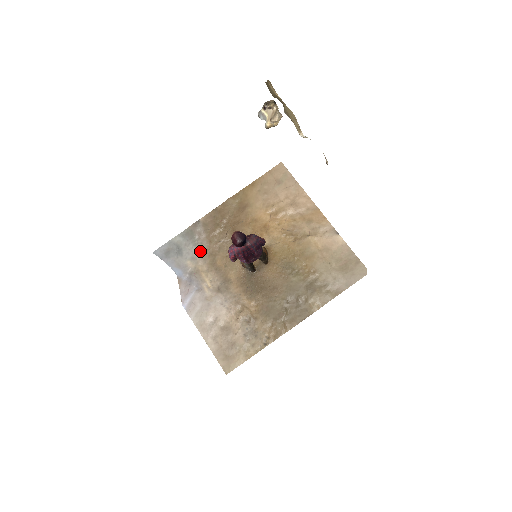
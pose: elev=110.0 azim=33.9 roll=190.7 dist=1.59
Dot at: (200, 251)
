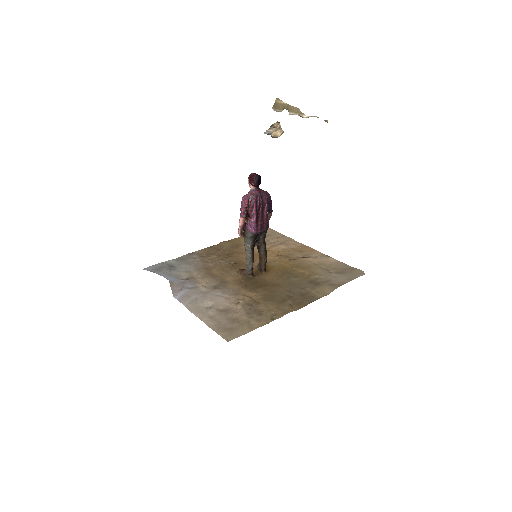
Dot at: (195, 267)
